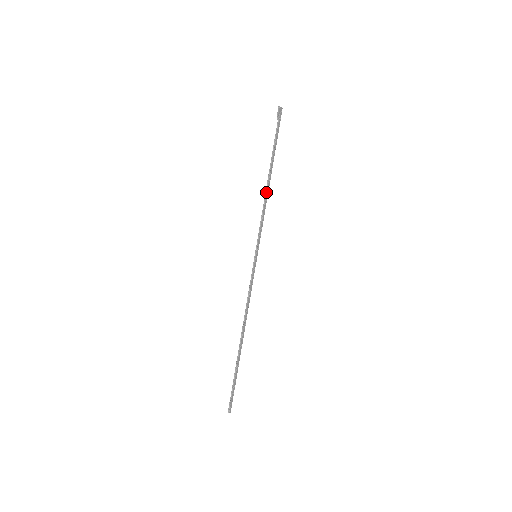
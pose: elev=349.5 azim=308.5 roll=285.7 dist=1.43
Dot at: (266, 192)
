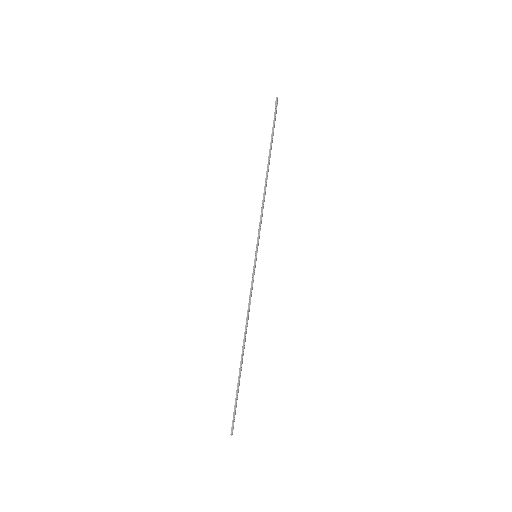
Dot at: (265, 187)
